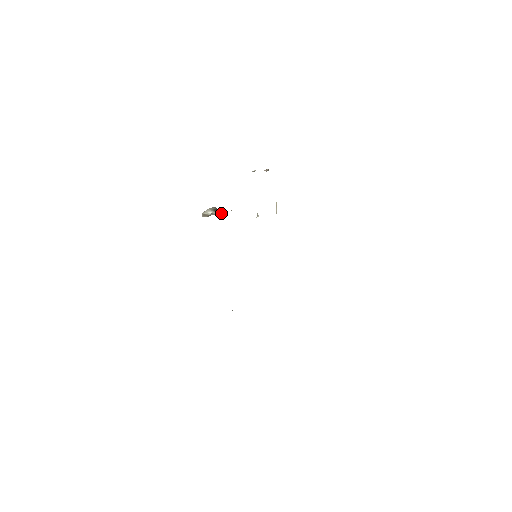
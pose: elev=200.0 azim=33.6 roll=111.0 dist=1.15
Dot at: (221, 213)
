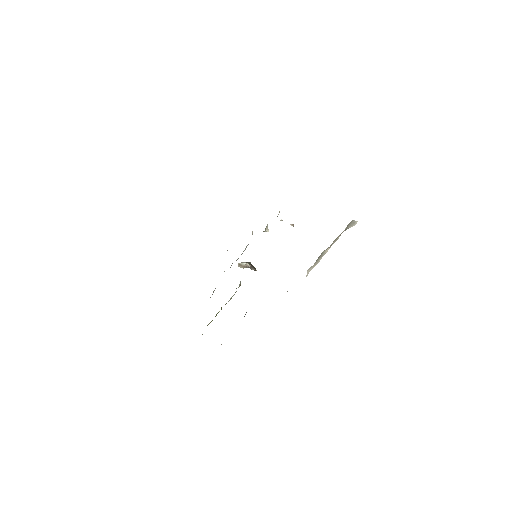
Dot at: (254, 268)
